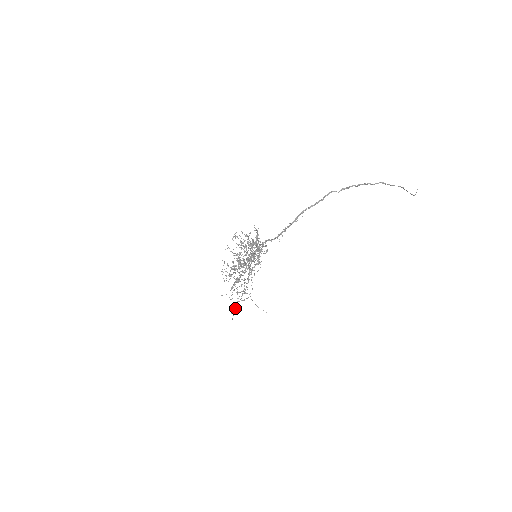
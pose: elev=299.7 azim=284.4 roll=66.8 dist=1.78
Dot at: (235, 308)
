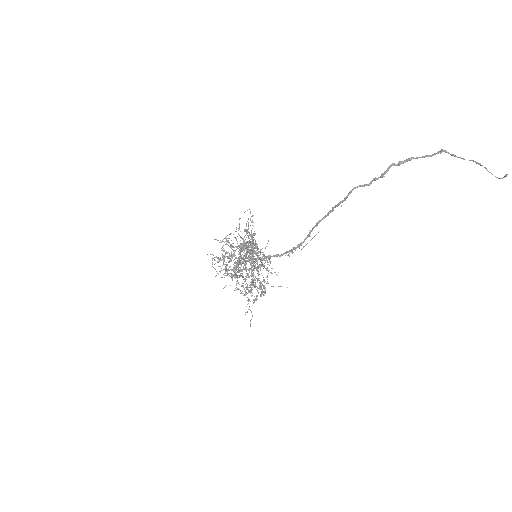
Dot at: (248, 309)
